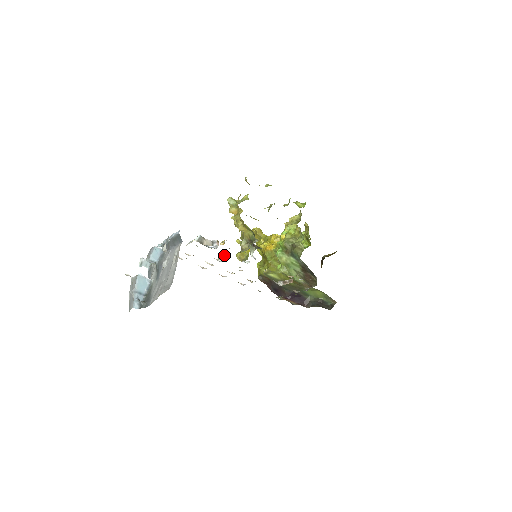
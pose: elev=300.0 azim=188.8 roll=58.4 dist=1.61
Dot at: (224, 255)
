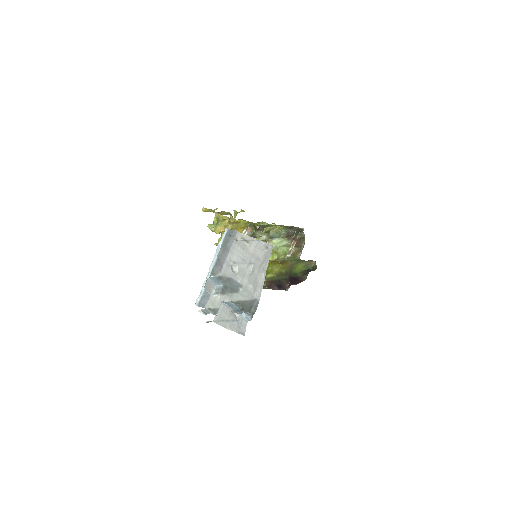
Dot at: occluded
